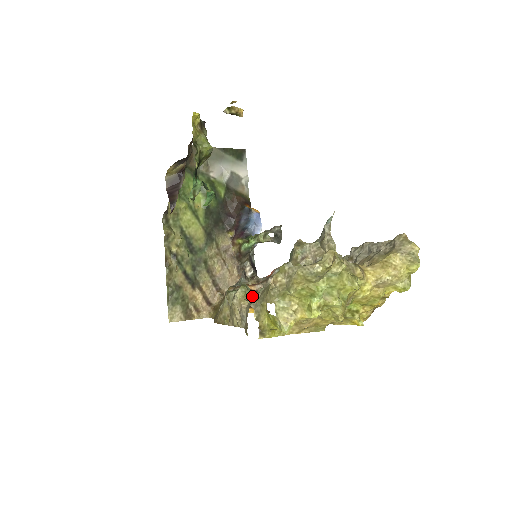
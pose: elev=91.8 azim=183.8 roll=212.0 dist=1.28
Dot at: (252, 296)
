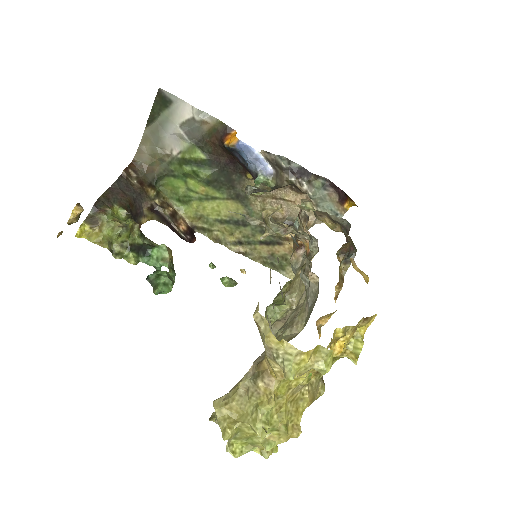
Dot at: occluded
